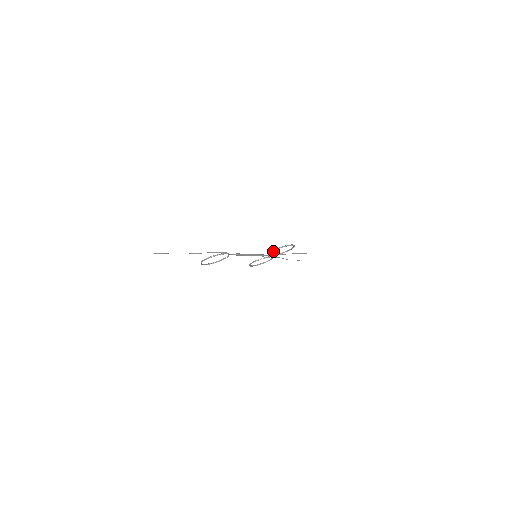
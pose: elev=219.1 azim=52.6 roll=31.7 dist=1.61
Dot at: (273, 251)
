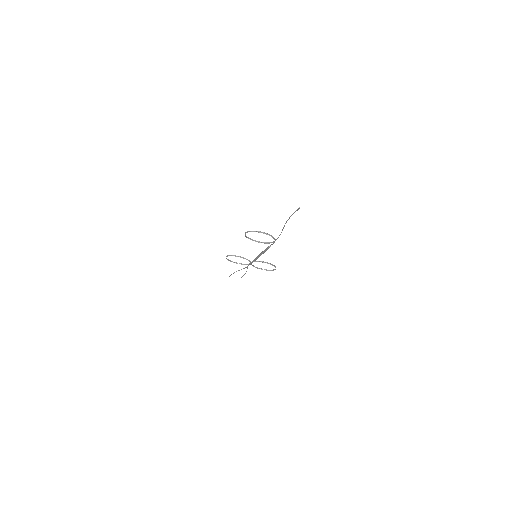
Dot at: (264, 262)
